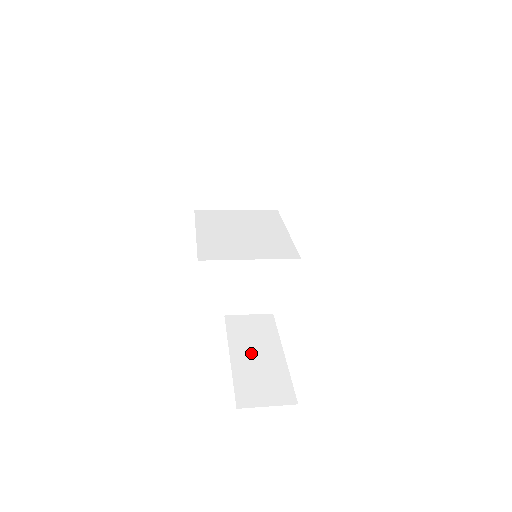
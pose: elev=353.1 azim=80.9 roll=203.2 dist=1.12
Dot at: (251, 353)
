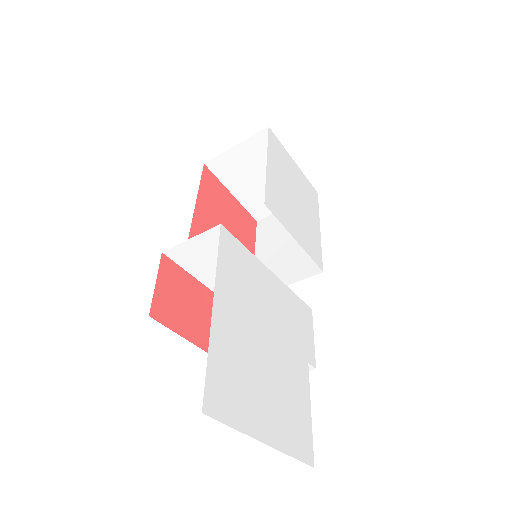
Dot at: occluded
